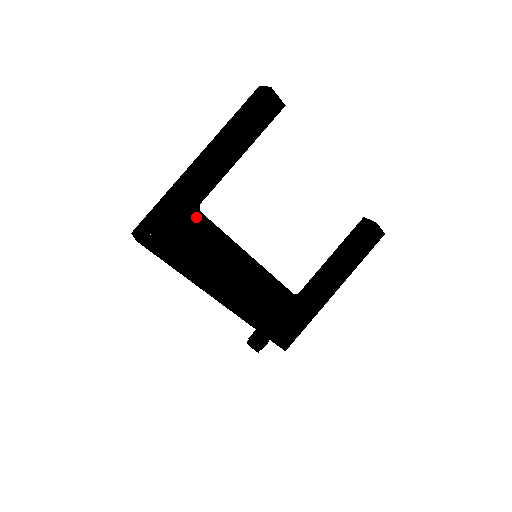
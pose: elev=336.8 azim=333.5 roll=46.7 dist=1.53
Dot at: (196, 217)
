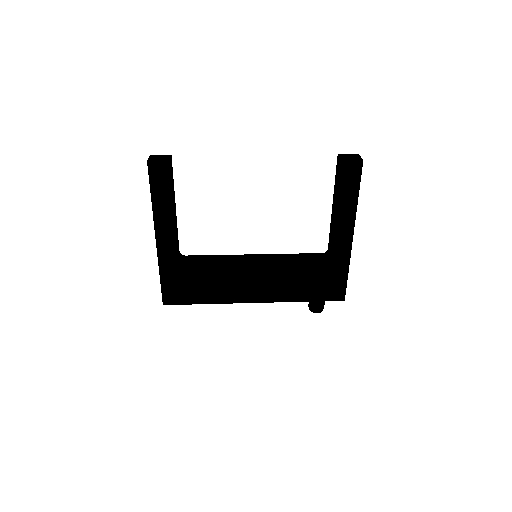
Dot at: (183, 270)
